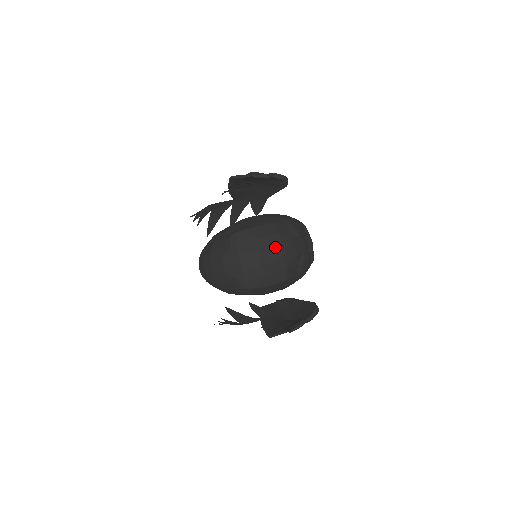
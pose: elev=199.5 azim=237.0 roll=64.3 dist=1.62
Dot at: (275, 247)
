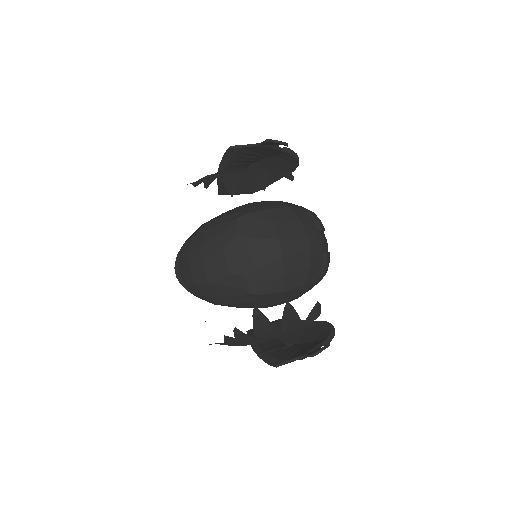
Dot at: (298, 236)
